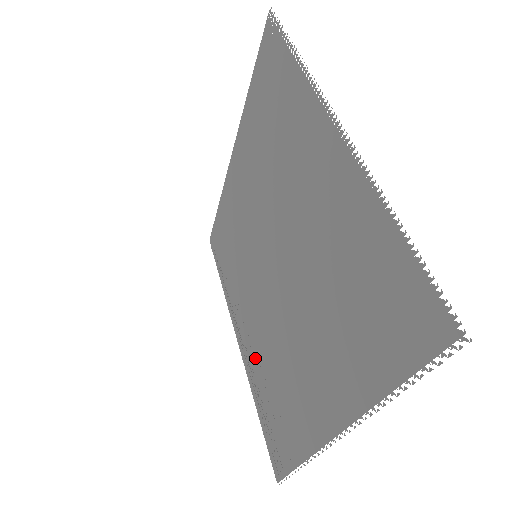
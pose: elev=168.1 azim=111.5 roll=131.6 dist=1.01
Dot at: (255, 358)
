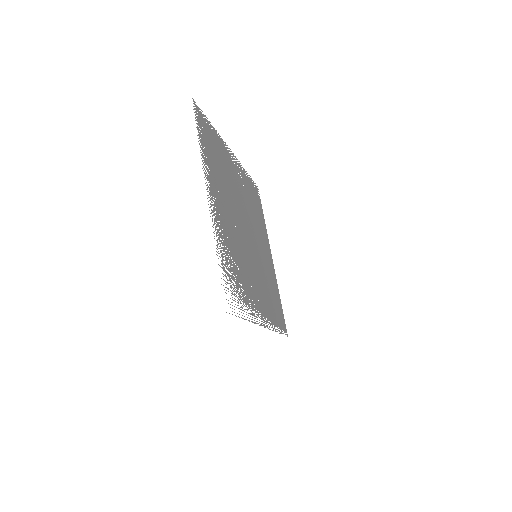
Dot at: occluded
